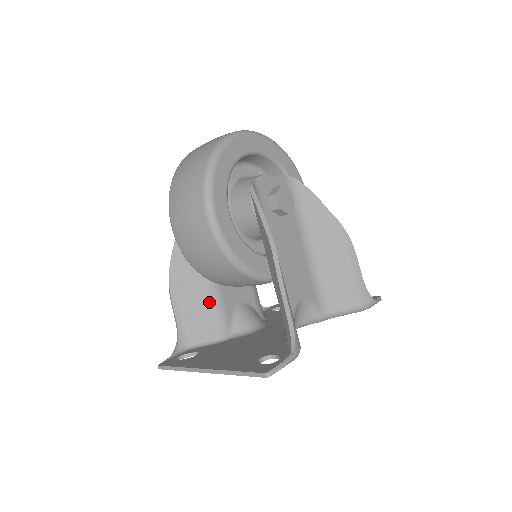
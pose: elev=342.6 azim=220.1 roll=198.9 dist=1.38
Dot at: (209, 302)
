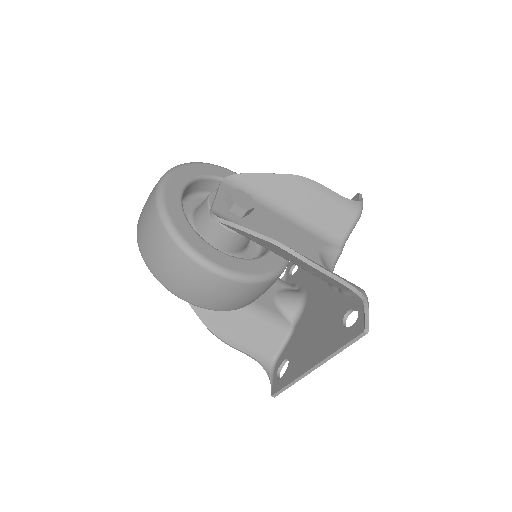
Dot at: (256, 319)
